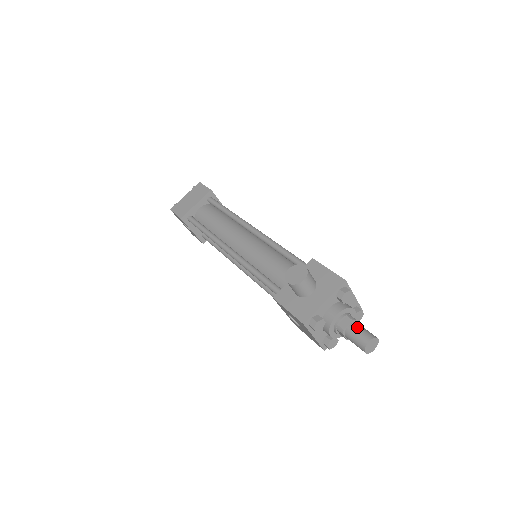
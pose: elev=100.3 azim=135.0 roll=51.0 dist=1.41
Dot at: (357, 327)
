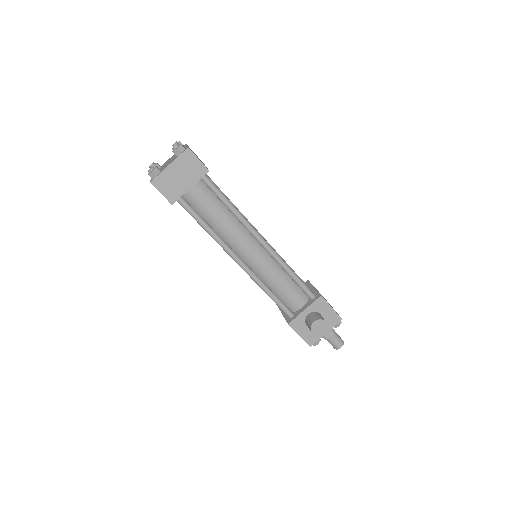
Dot at: (336, 338)
